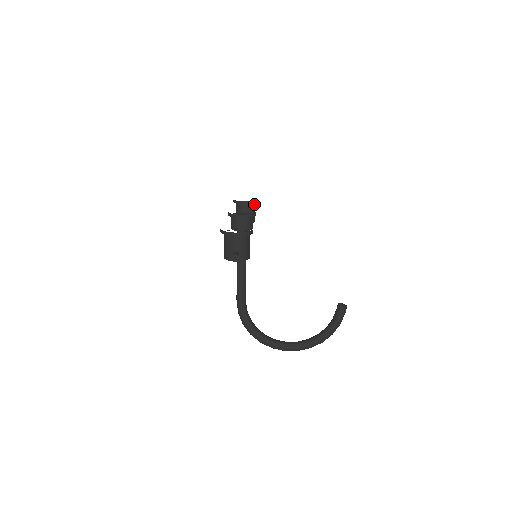
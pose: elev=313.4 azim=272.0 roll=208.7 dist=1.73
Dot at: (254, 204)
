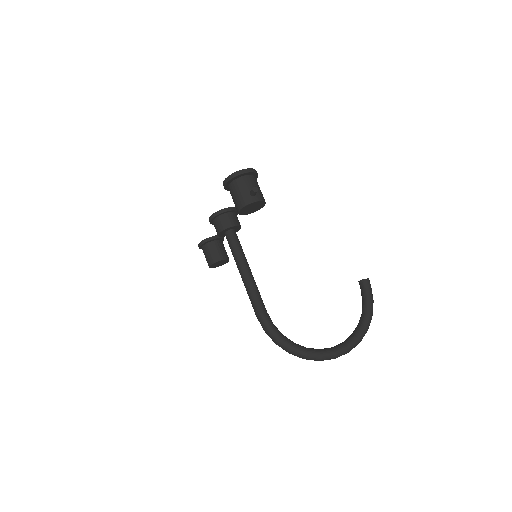
Dot at: occluded
